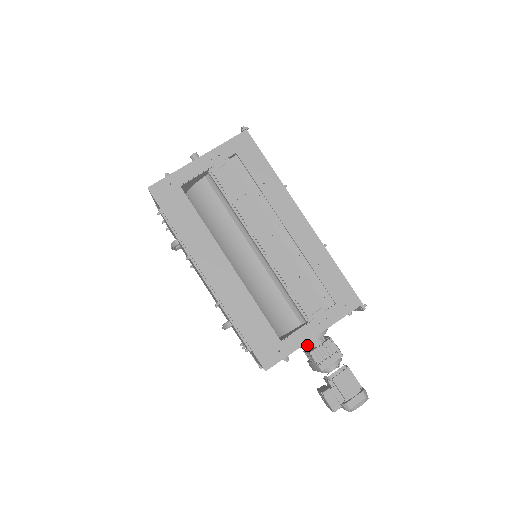
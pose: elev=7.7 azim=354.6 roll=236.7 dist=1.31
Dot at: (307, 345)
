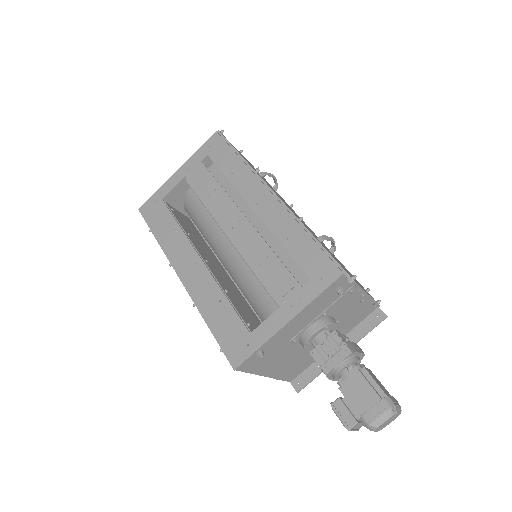
Dot at: (306, 344)
